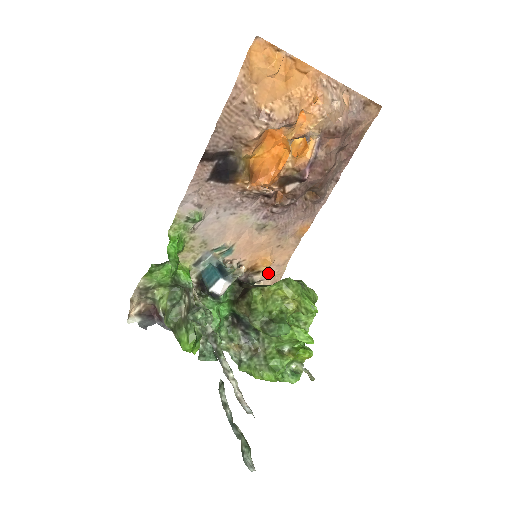
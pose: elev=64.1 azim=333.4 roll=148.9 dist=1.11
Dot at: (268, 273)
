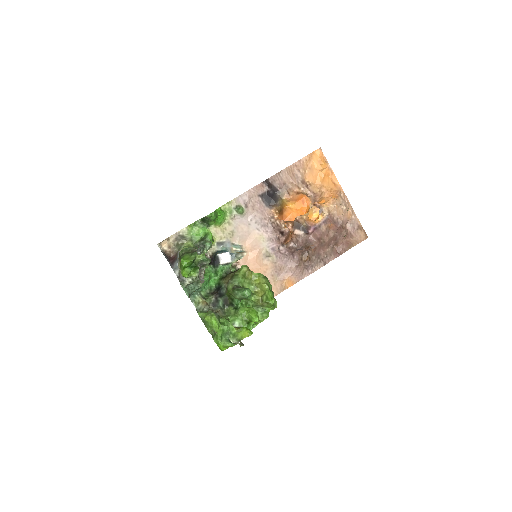
Dot at: occluded
